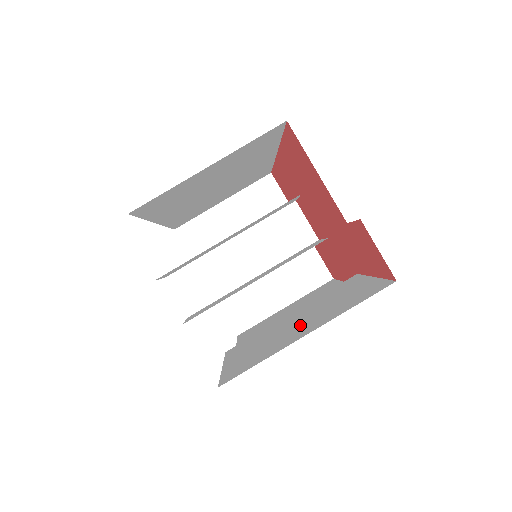
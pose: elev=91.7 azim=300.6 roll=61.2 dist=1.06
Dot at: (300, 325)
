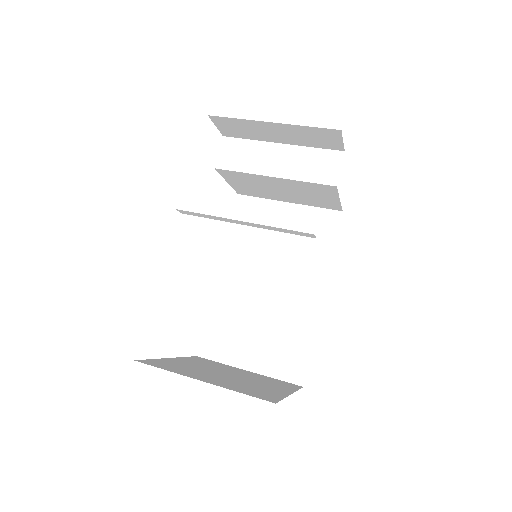
Dot at: occluded
